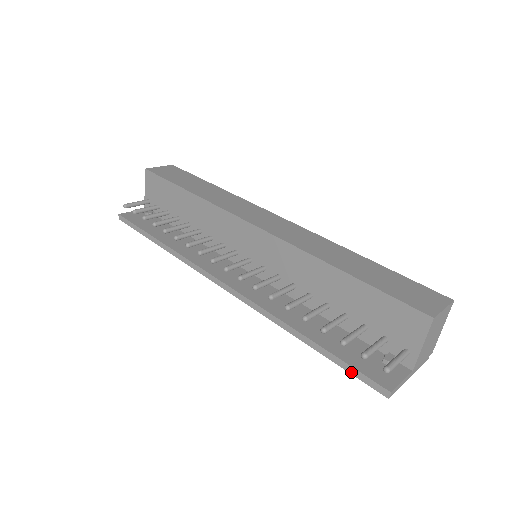
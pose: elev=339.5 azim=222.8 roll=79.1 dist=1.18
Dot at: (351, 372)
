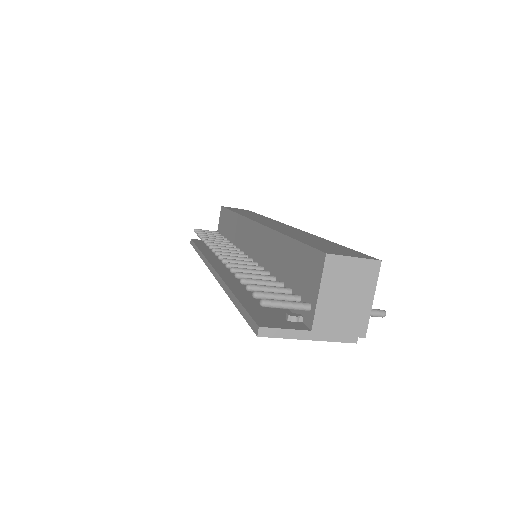
Dot at: (245, 317)
